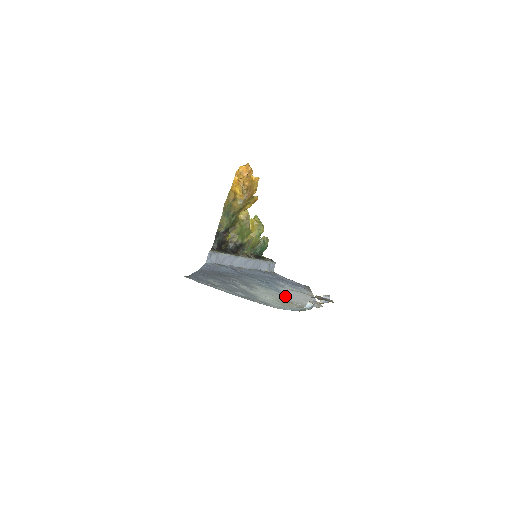
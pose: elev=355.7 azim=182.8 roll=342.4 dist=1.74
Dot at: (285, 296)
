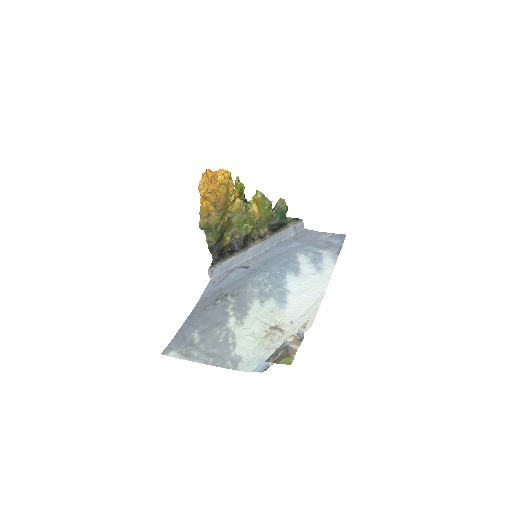
Dot at: (281, 310)
